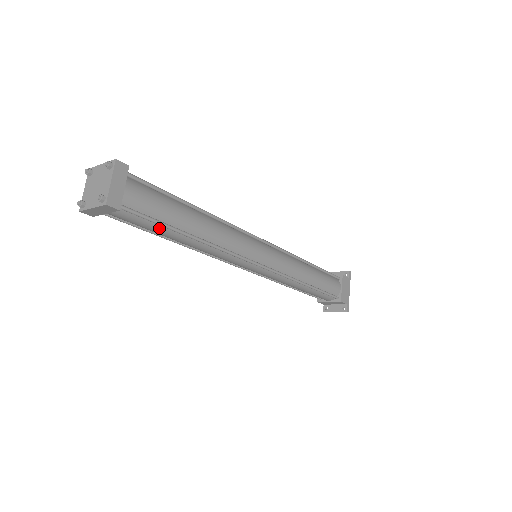
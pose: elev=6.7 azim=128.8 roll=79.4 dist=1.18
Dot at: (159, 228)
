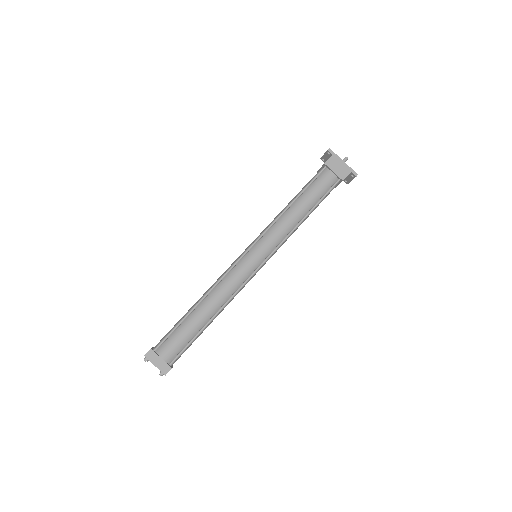
Dot at: (195, 338)
